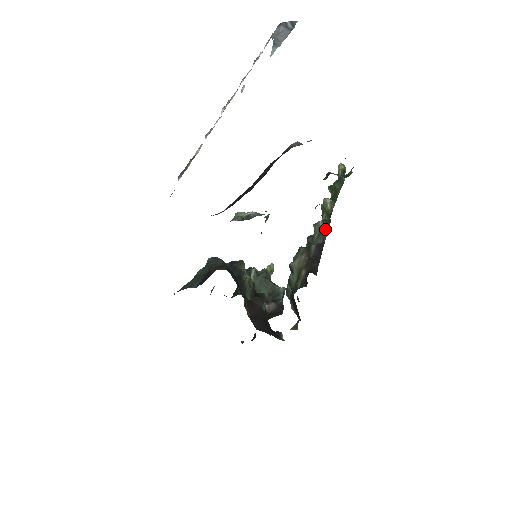
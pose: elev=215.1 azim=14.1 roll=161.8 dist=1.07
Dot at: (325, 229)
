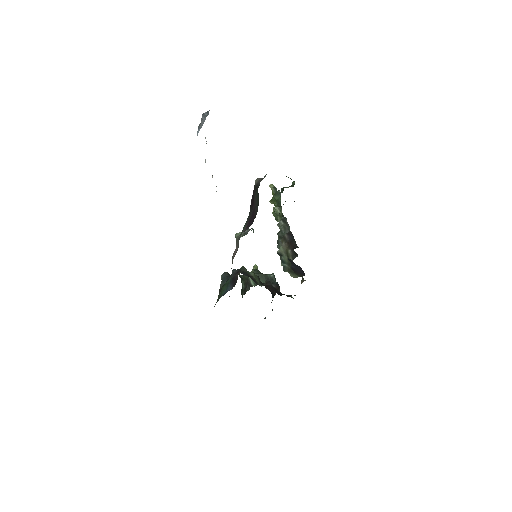
Dot at: (286, 224)
